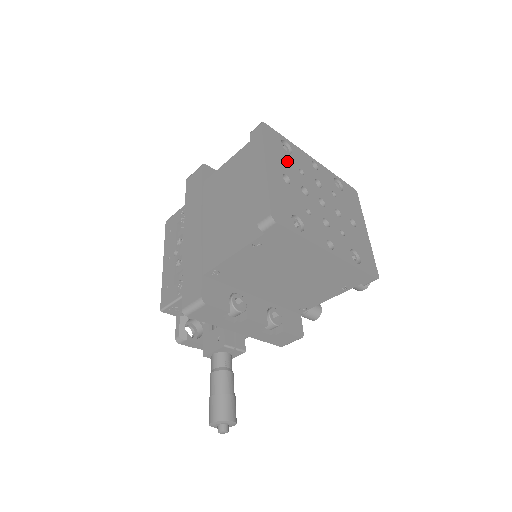
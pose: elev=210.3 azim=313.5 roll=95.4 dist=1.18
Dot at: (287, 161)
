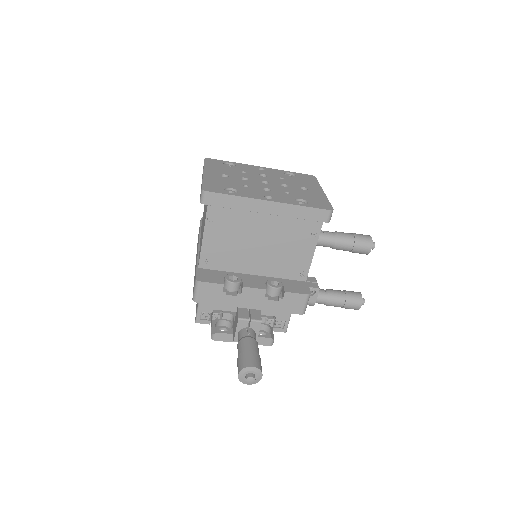
Dot at: (228, 169)
